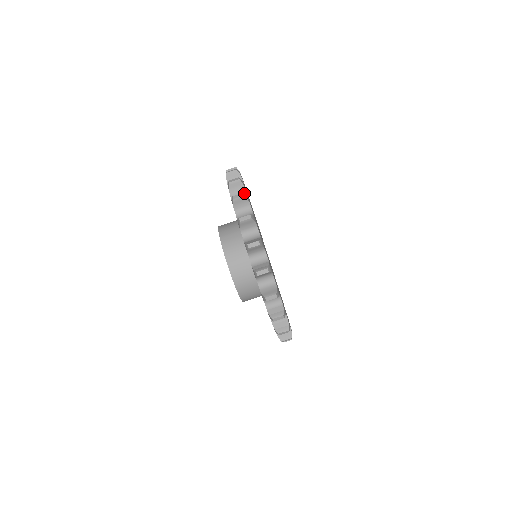
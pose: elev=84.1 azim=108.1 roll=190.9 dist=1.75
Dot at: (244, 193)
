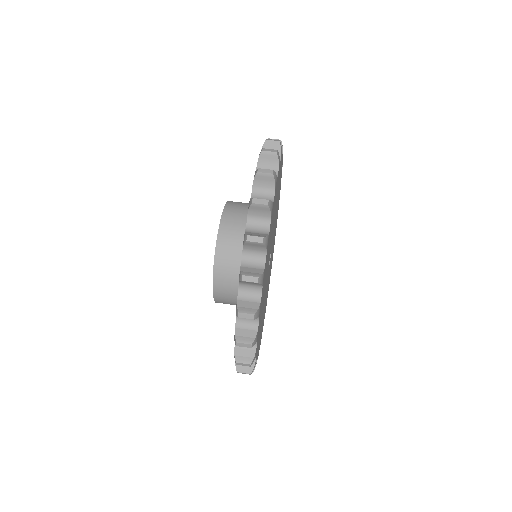
Dot at: occluded
